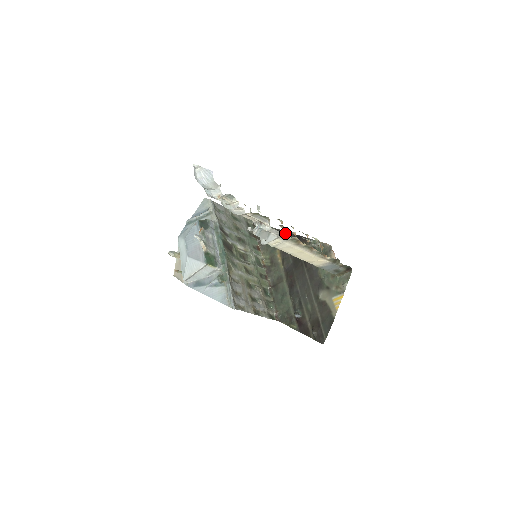
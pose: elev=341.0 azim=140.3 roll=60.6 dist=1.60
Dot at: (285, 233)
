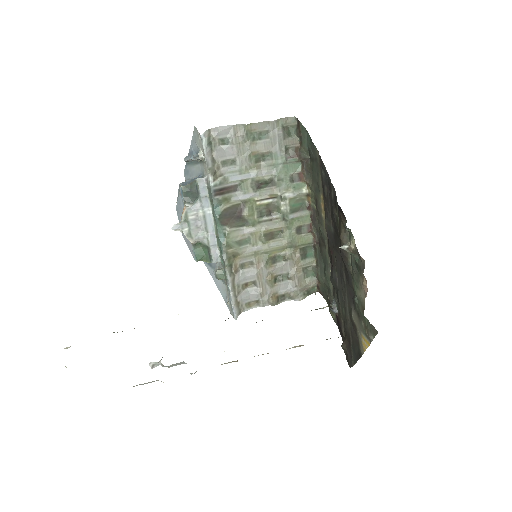
Dot at: (327, 176)
